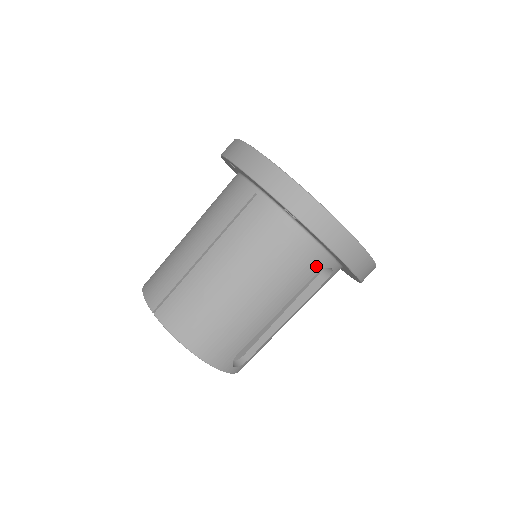
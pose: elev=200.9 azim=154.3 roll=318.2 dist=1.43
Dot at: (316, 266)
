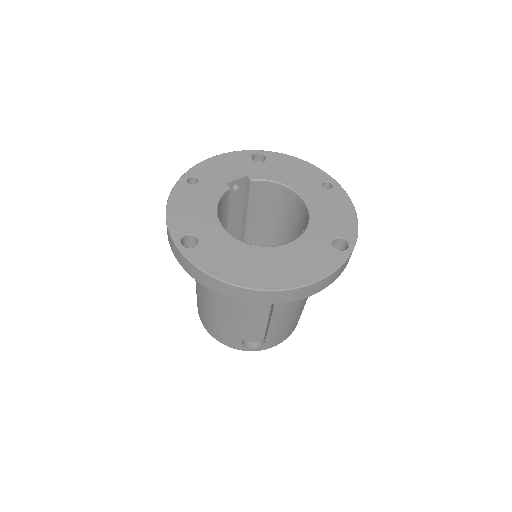
Dot at: occluded
